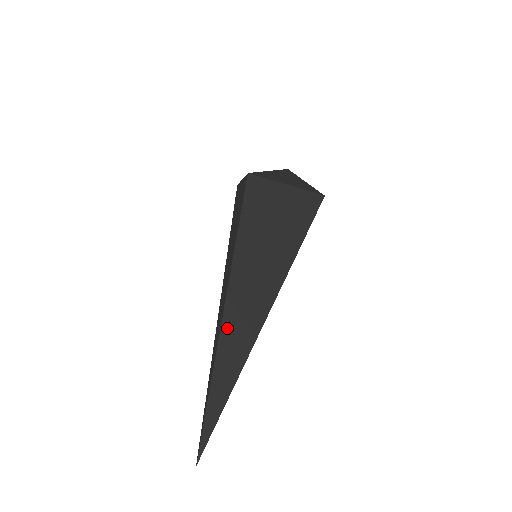
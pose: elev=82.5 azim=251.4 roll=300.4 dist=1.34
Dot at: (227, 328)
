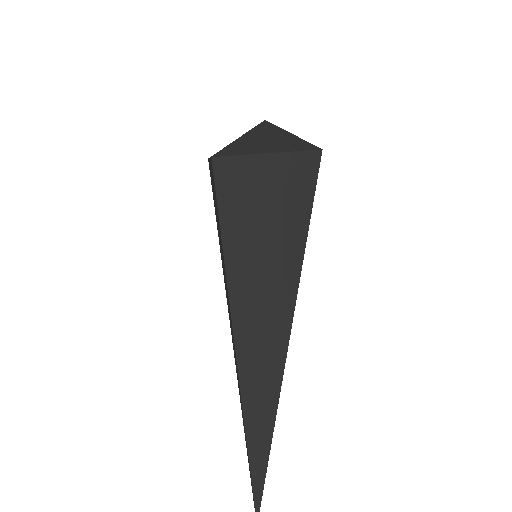
Dot at: (245, 366)
